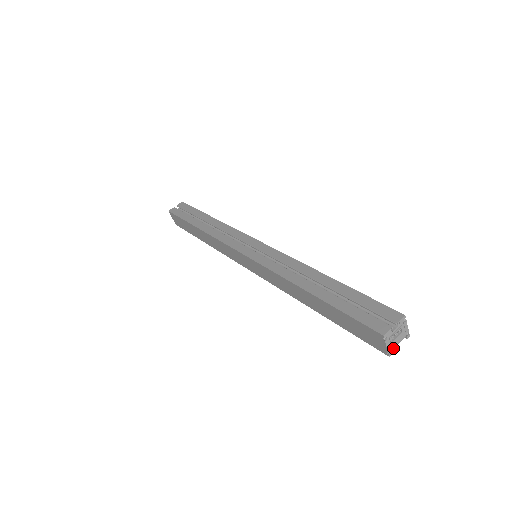
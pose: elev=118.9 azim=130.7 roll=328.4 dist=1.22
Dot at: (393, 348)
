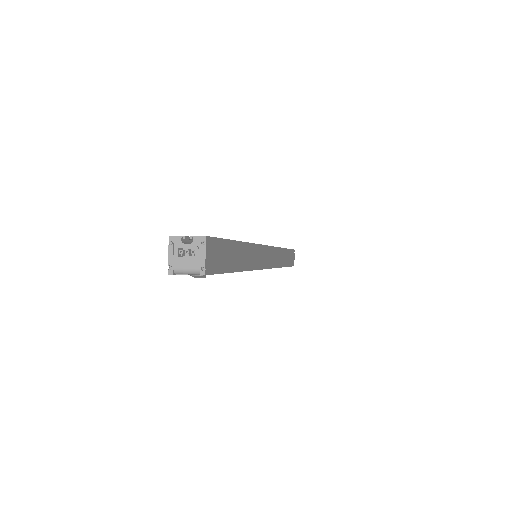
Dot at: (178, 269)
